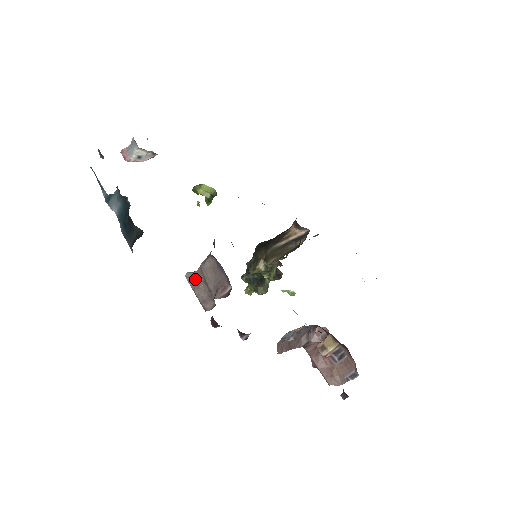
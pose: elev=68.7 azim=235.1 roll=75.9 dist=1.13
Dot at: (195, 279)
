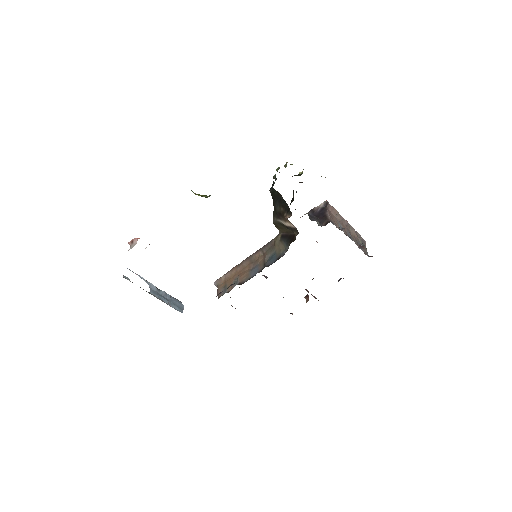
Dot at: occluded
